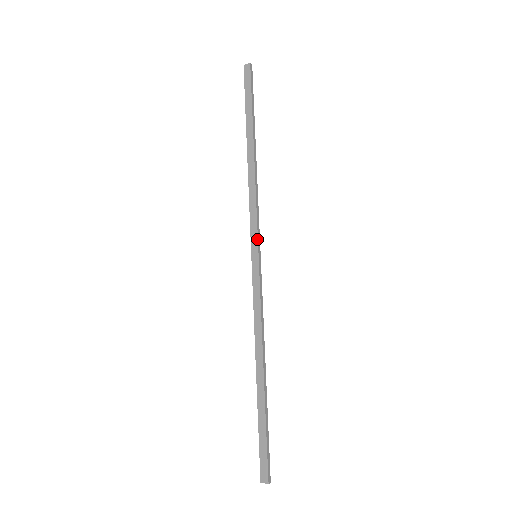
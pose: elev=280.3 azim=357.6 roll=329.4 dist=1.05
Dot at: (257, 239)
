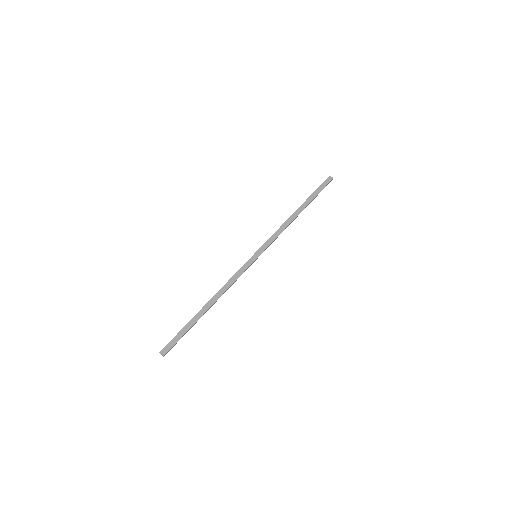
Dot at: (264, 250)
